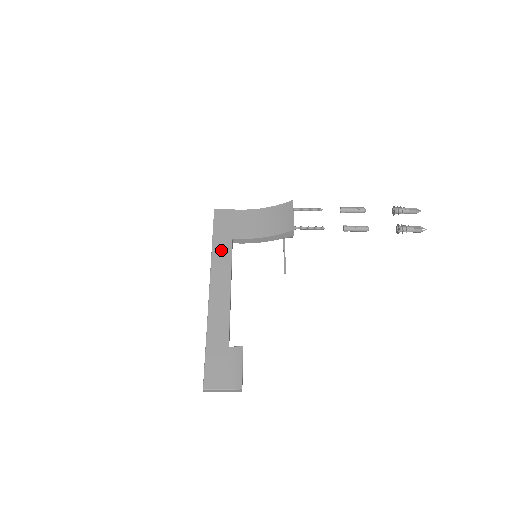
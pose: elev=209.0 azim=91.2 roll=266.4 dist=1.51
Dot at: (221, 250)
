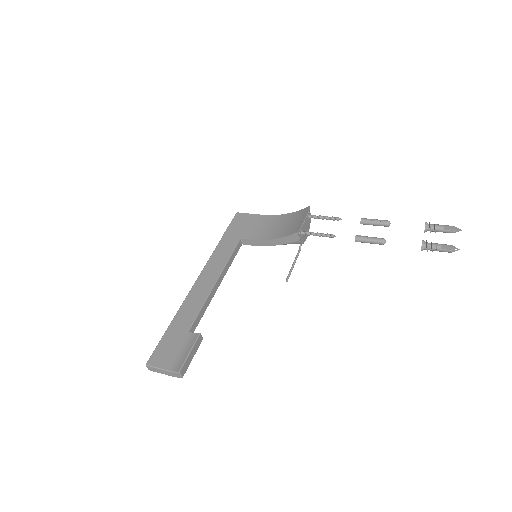
Dot at: (225, 246)
